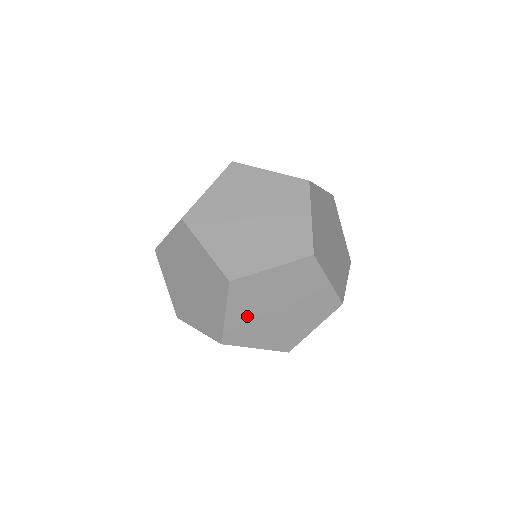
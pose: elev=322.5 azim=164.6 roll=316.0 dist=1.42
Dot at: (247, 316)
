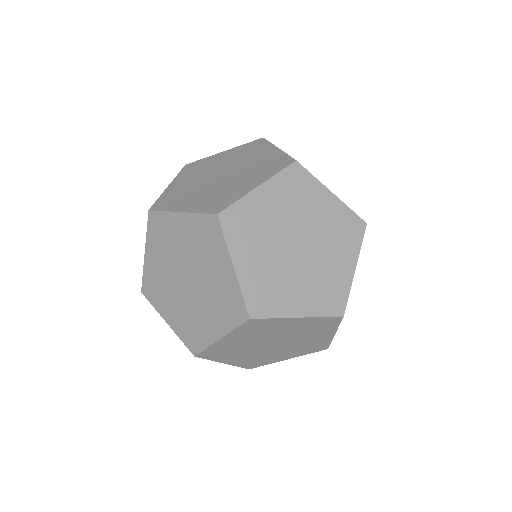
Dot at: (246, 356)
